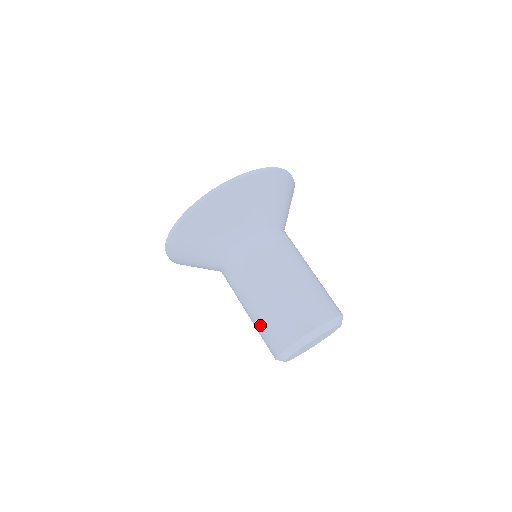
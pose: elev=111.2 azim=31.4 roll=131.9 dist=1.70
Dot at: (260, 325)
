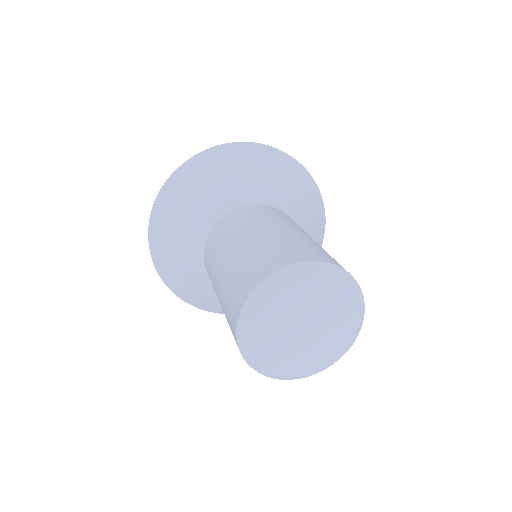
Dot at: (225, 291)
